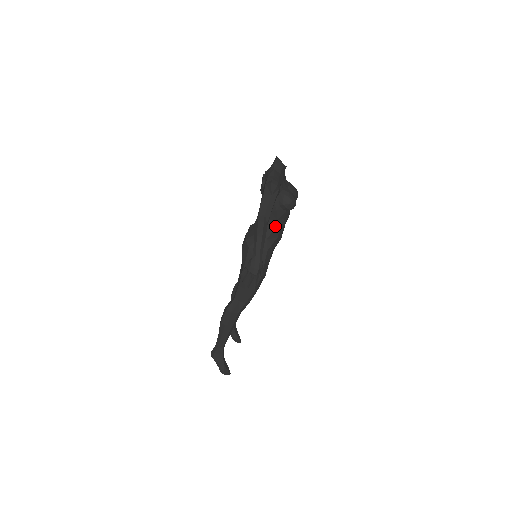
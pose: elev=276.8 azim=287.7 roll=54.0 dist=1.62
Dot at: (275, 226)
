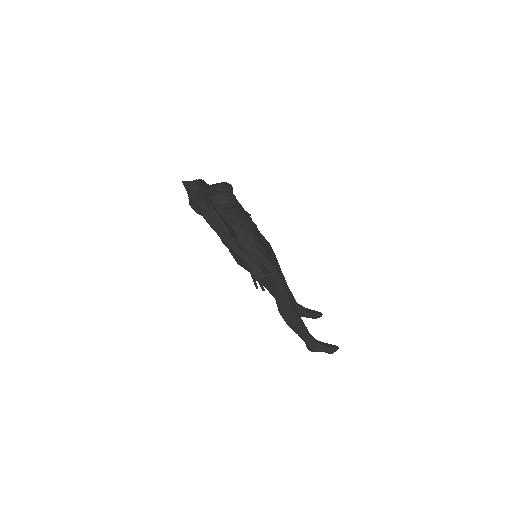
Dot at: (240, 226)
